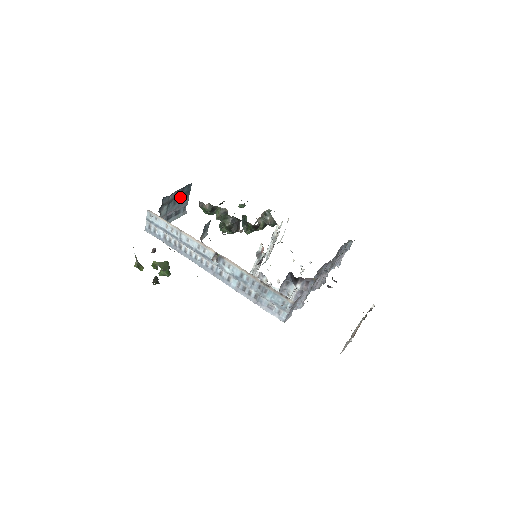
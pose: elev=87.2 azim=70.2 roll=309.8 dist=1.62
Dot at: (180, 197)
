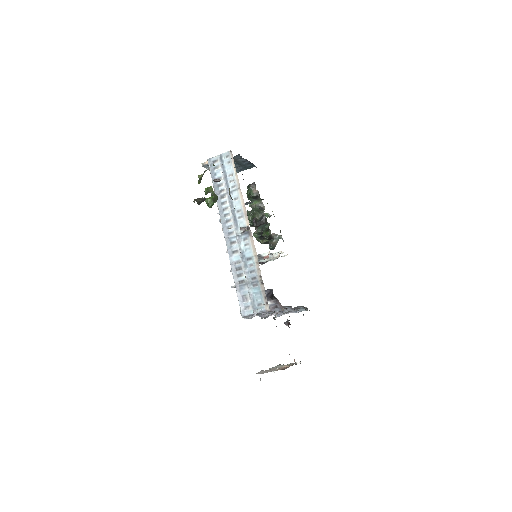
Dot at: (240, 165)
